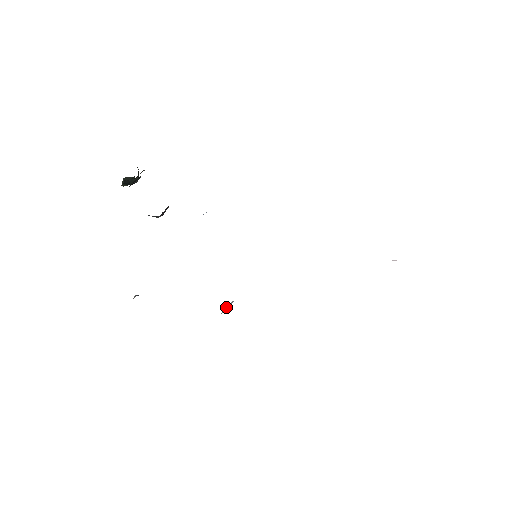
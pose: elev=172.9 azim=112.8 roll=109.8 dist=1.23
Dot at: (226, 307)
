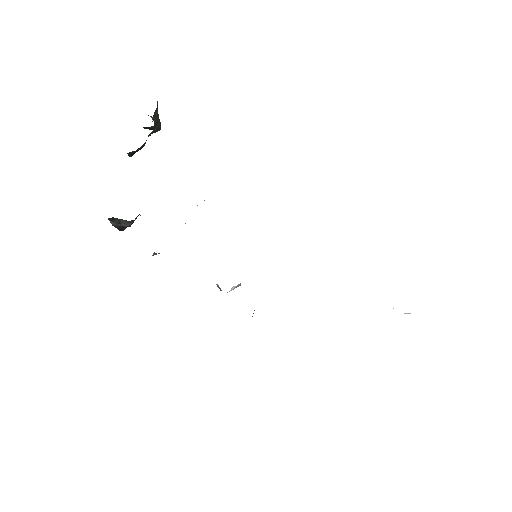
Dot at: (234, 287)
